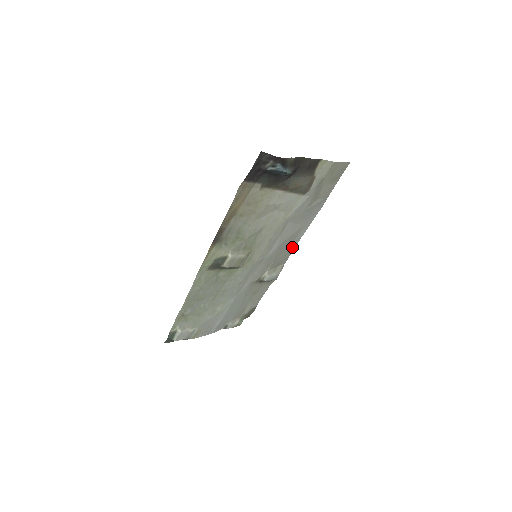
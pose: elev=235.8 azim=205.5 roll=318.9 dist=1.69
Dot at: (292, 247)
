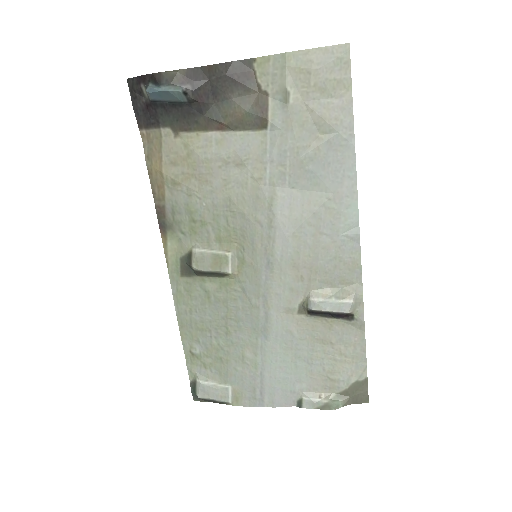
Dot at: (350, 245)
